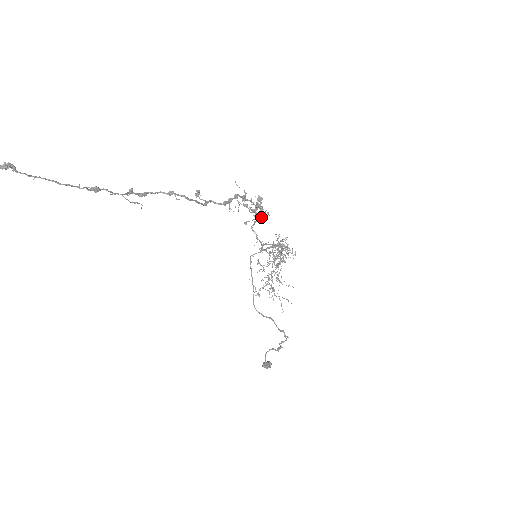
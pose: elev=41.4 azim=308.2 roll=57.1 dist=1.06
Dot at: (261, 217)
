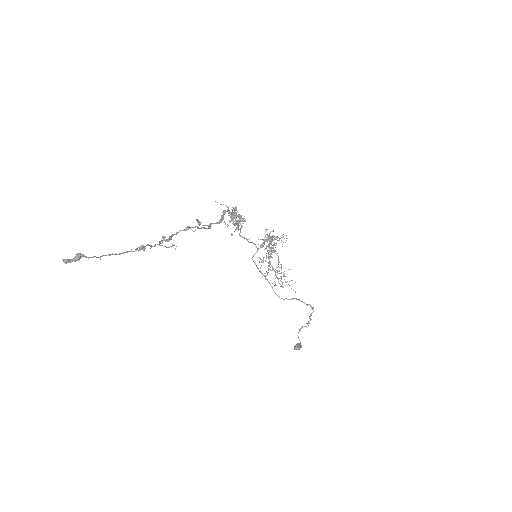
Dot at: (237, 226)
